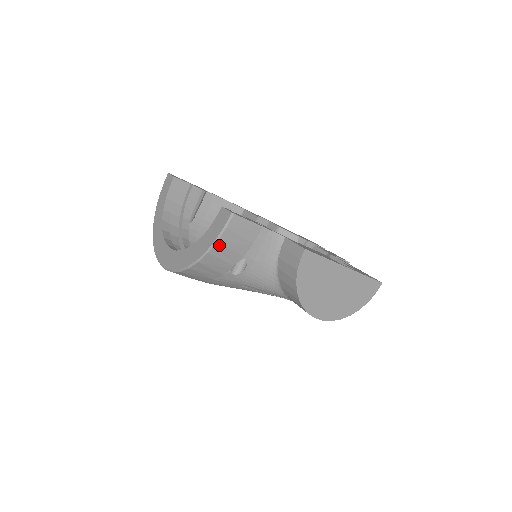
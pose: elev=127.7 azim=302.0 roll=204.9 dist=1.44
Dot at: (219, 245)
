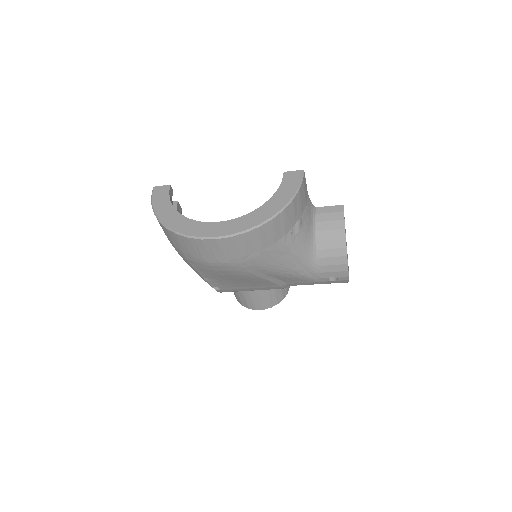
Dot at: (298, 194)
